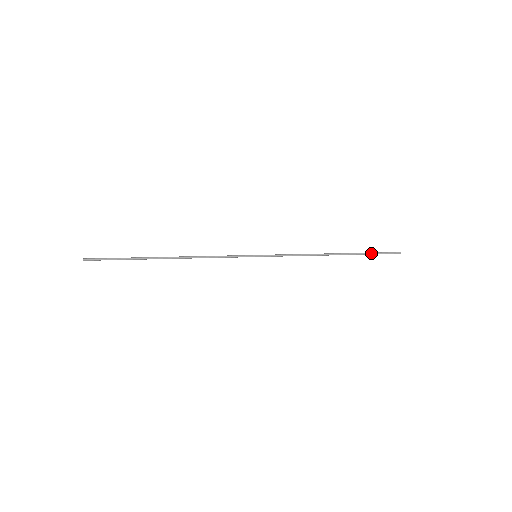
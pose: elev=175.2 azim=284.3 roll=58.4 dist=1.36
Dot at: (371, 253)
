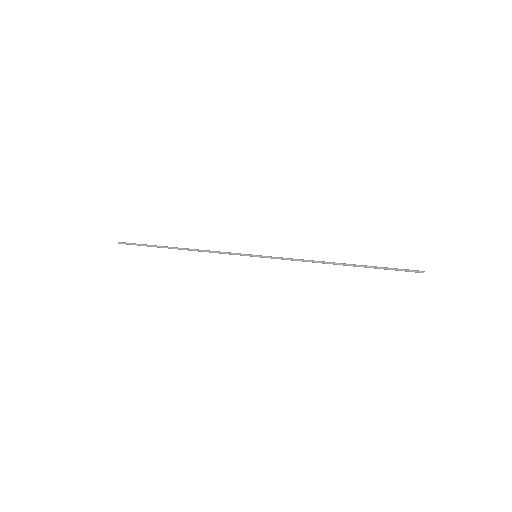
Dot at: (383, 267)
